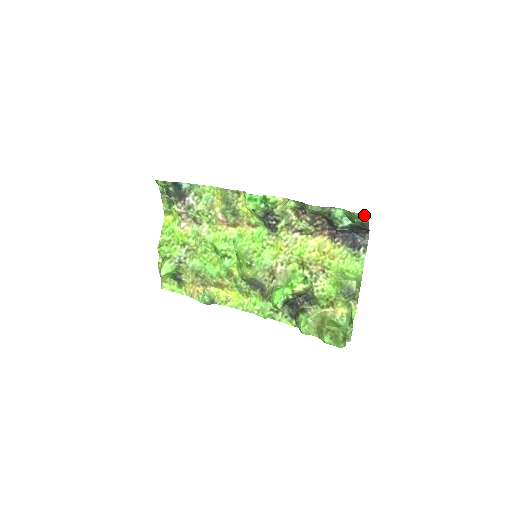
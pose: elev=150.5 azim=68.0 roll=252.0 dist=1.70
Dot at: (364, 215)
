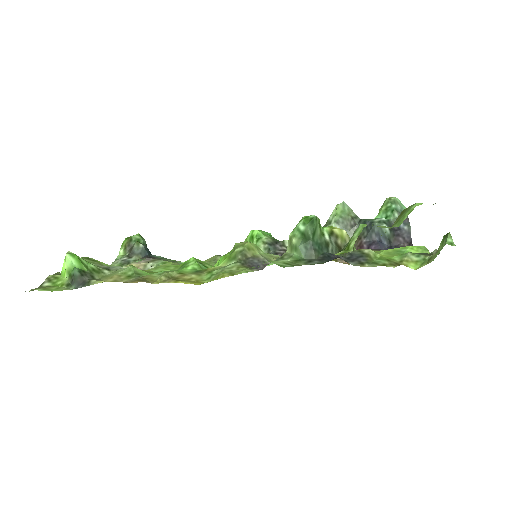
Dot at: (401, 205)
